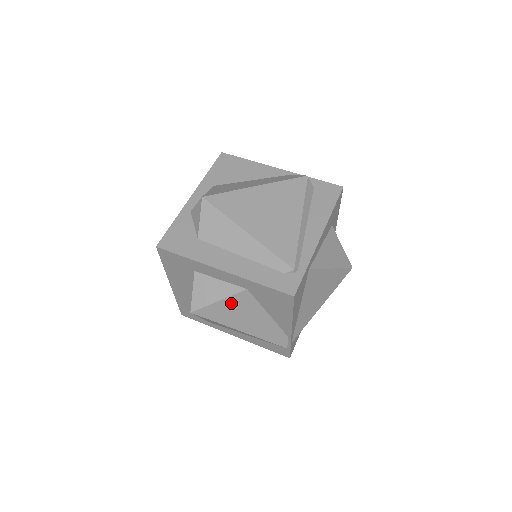
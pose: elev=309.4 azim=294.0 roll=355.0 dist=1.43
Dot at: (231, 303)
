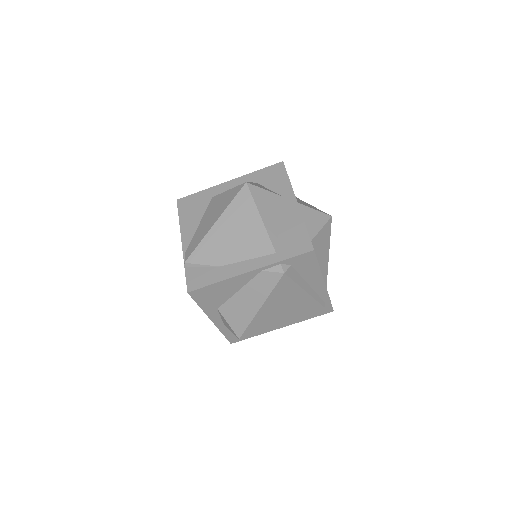
Dot at: occluded
